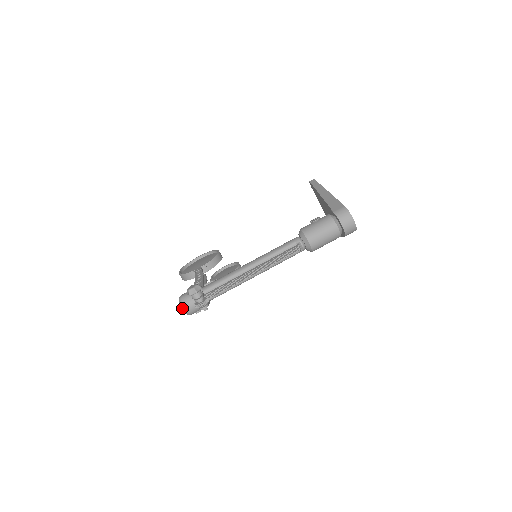
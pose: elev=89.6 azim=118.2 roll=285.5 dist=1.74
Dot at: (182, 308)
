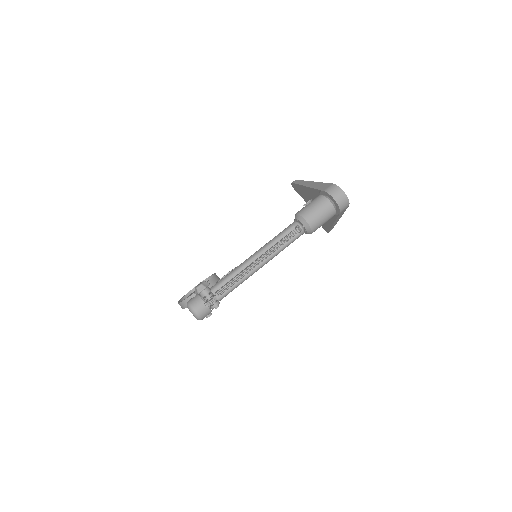
Dot at: (192, 312)
